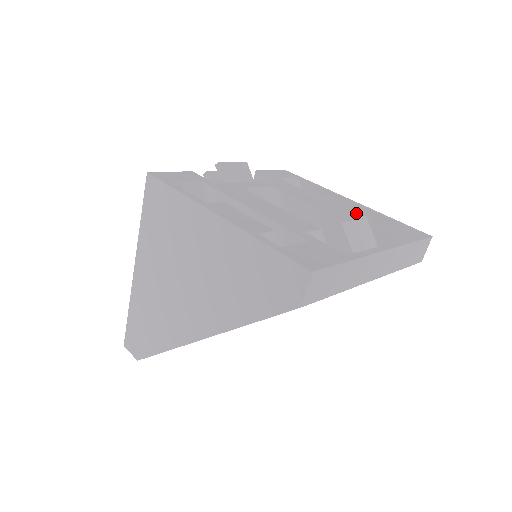
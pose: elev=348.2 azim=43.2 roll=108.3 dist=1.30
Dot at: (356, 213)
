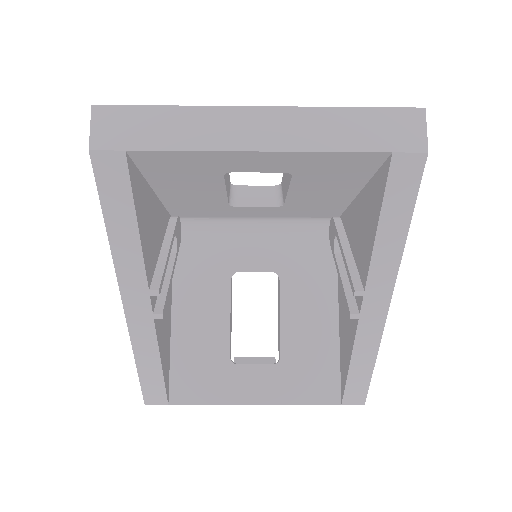
Dot at: occluded
